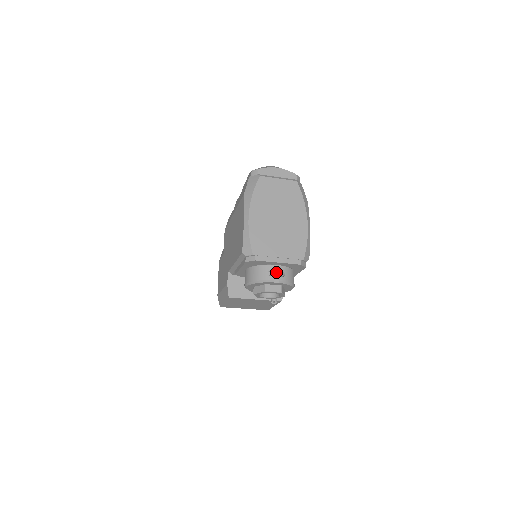
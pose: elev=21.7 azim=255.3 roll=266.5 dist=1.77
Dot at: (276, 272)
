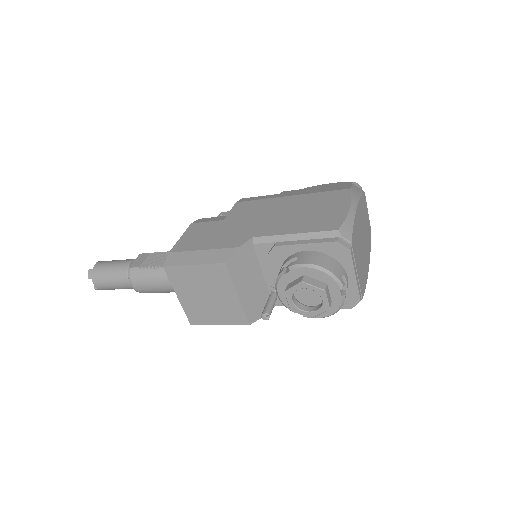
Dot at: occluded
